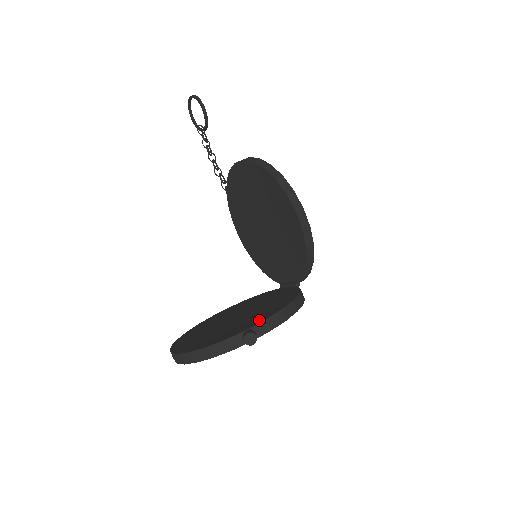
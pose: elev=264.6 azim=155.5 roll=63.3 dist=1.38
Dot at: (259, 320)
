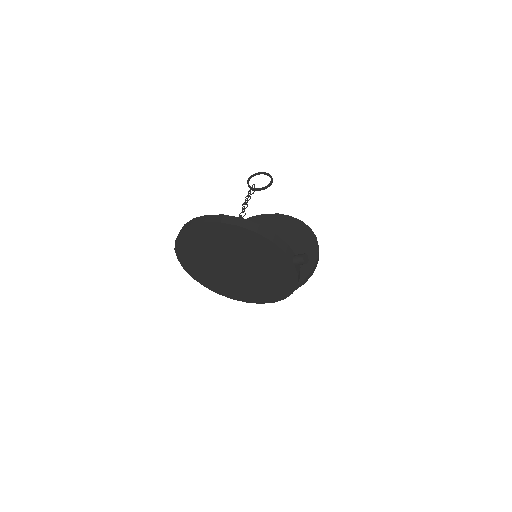
Dot at: occluded
